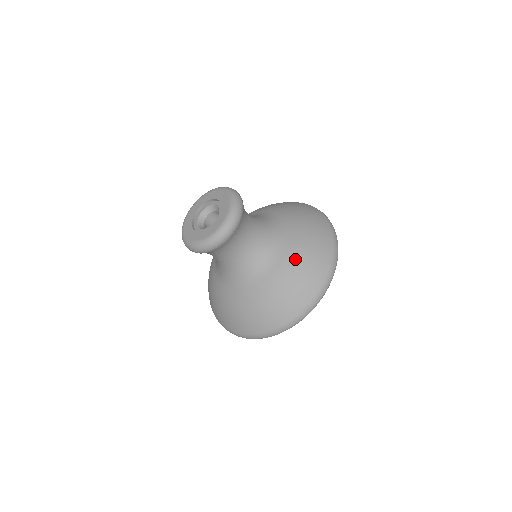
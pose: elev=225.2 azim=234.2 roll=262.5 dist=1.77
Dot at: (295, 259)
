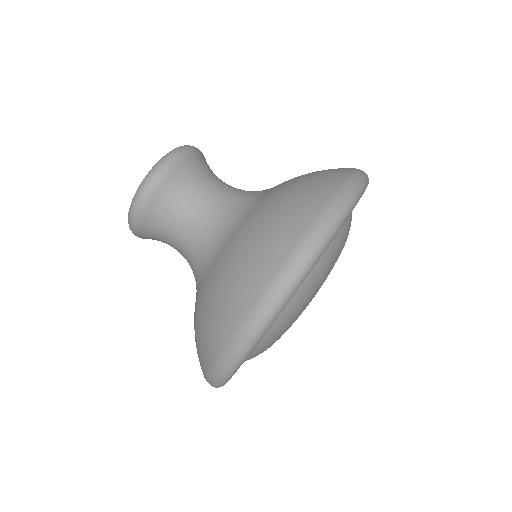
Dot at: (287, 184)
